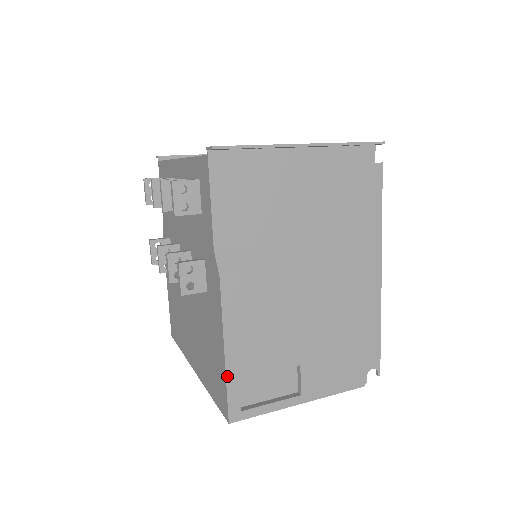
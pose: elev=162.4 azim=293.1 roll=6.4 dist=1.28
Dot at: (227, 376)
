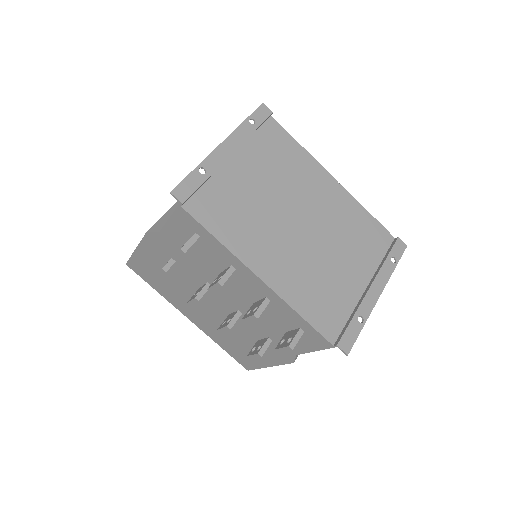
Dot at: occluded
